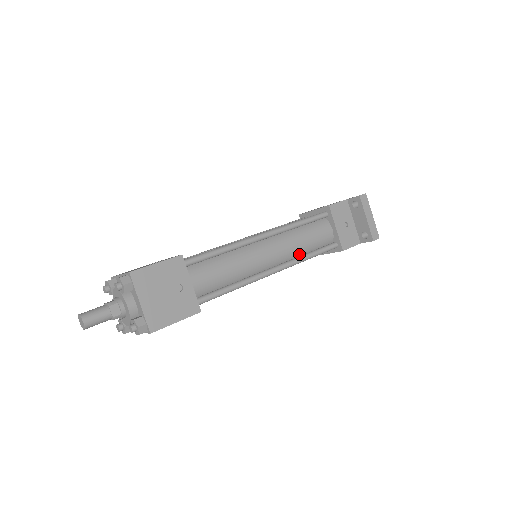
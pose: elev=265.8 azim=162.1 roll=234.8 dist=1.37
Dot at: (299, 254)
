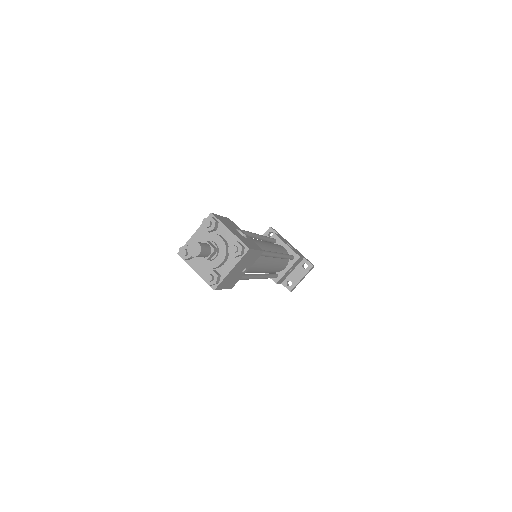
Dot at: occluded
